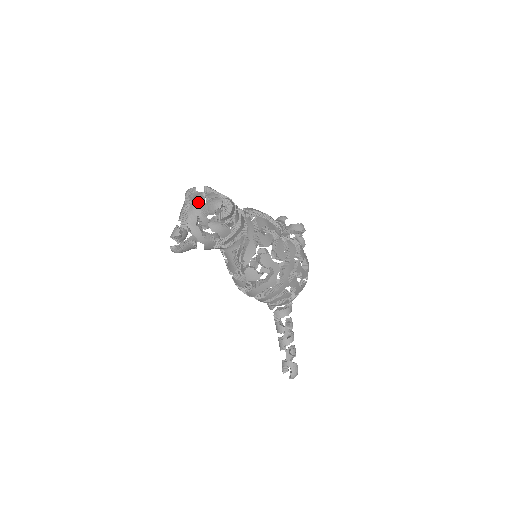
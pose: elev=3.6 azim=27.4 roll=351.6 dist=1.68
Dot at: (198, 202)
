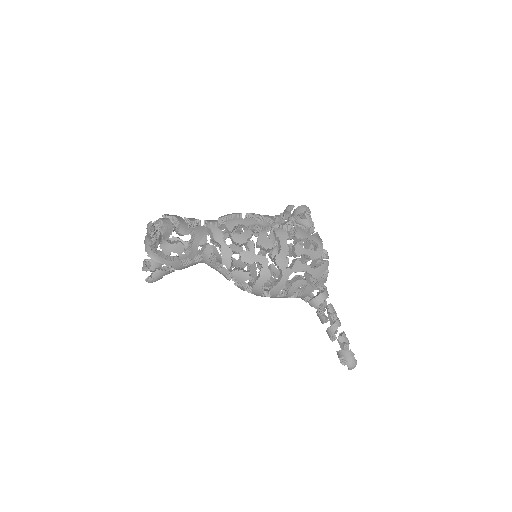
Dot at: occluded
